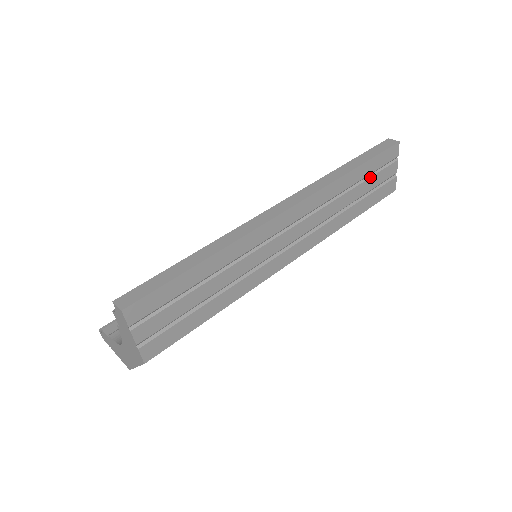
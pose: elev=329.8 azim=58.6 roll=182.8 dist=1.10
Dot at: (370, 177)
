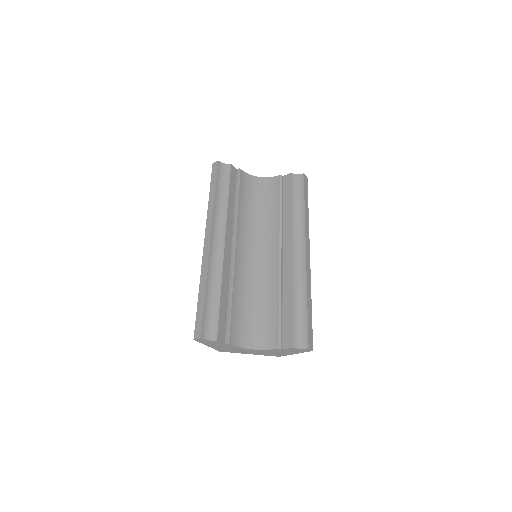
Dot at: occluded
